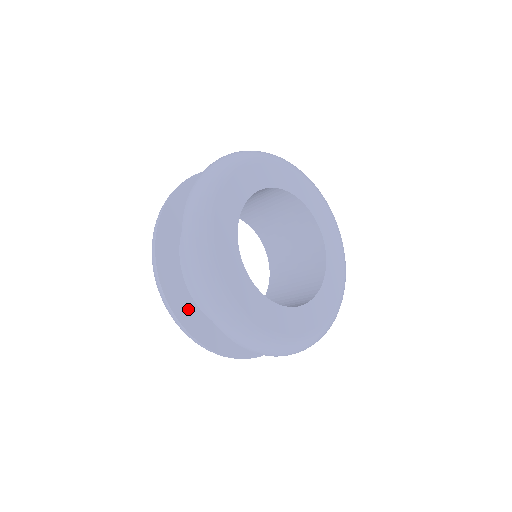
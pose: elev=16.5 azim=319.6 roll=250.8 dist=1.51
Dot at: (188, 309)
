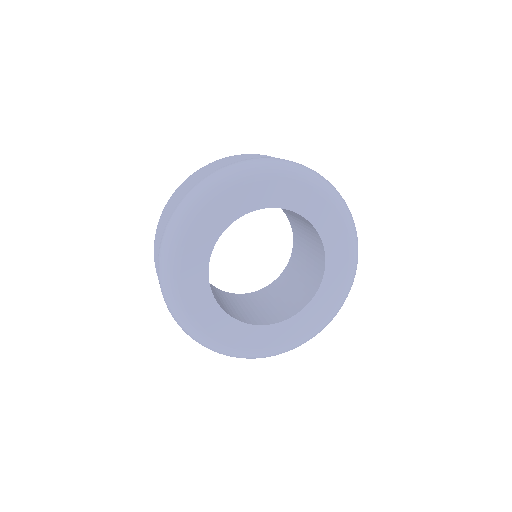
Dot at: occluded
